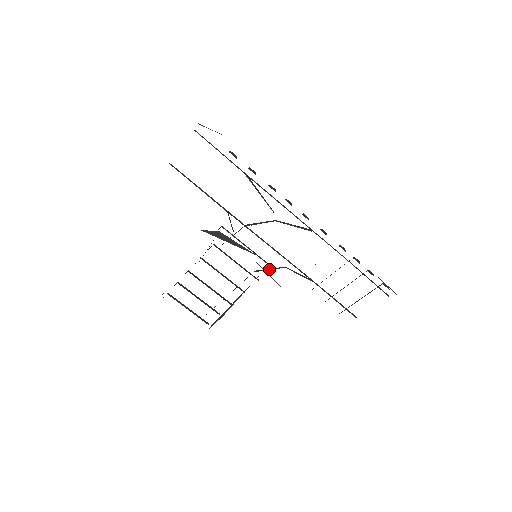
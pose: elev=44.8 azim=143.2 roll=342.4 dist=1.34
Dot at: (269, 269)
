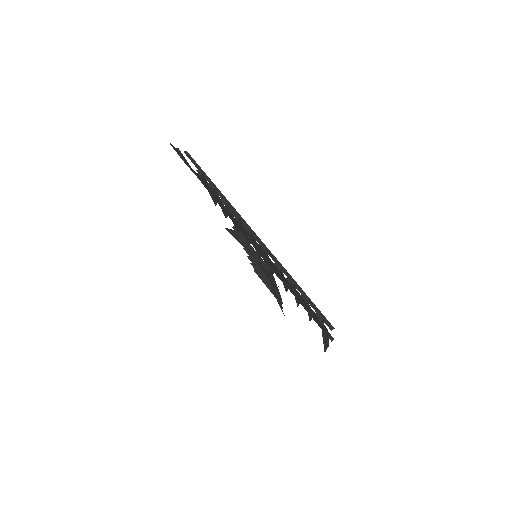
Dot at: occluded
